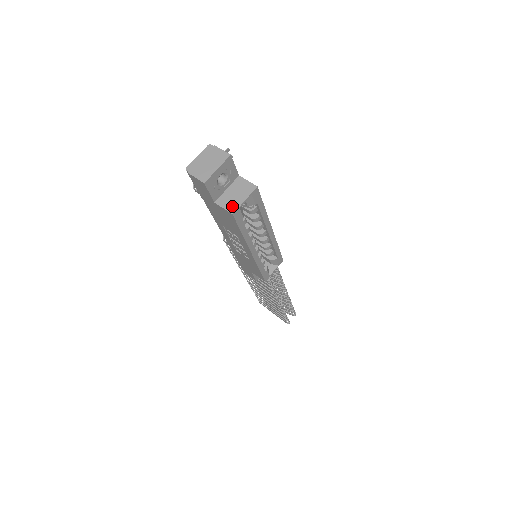
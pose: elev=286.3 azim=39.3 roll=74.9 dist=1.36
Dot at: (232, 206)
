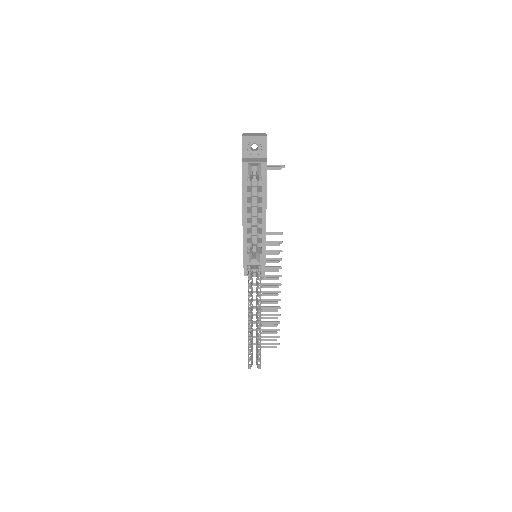
Dot at: (246, 161)
